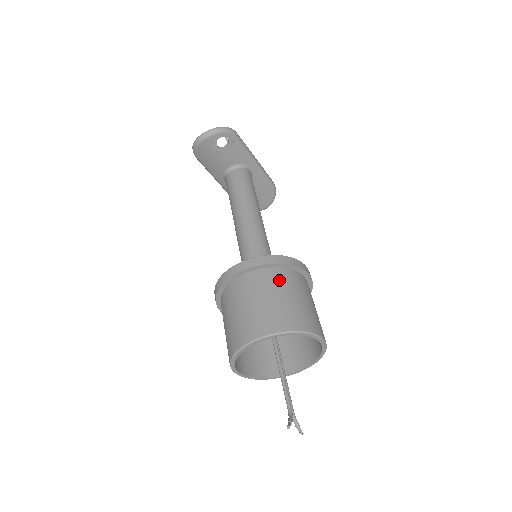
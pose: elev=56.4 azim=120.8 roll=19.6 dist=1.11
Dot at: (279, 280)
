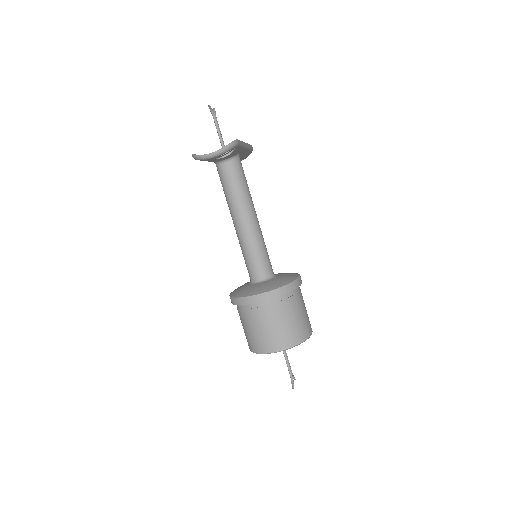
Dot at: (289, 305)
